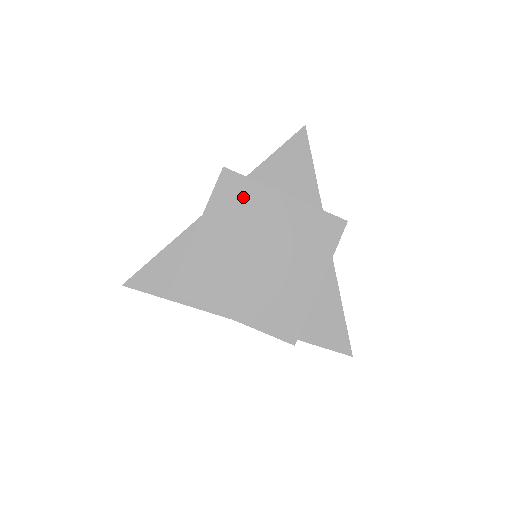
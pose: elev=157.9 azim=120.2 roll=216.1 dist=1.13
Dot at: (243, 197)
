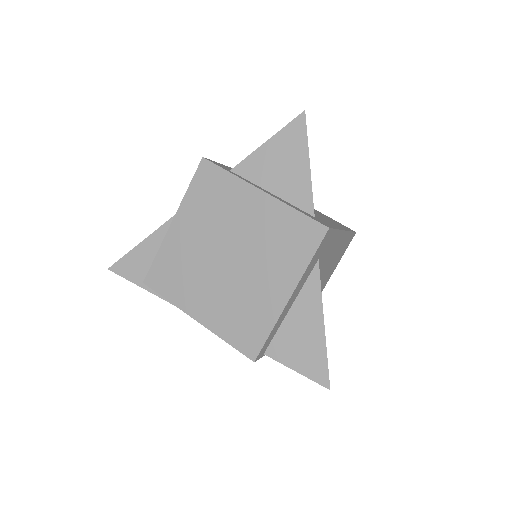
Dot at: (218, 191)
